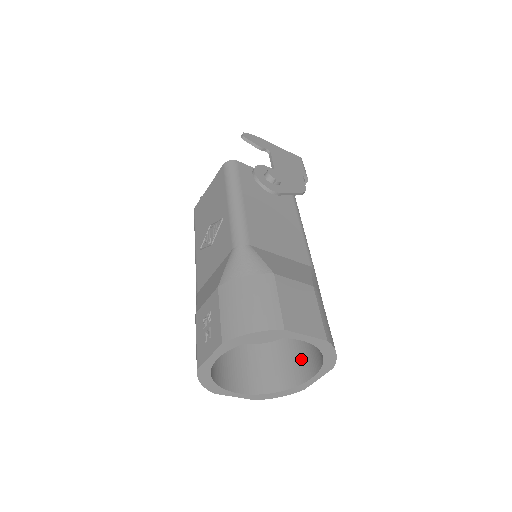
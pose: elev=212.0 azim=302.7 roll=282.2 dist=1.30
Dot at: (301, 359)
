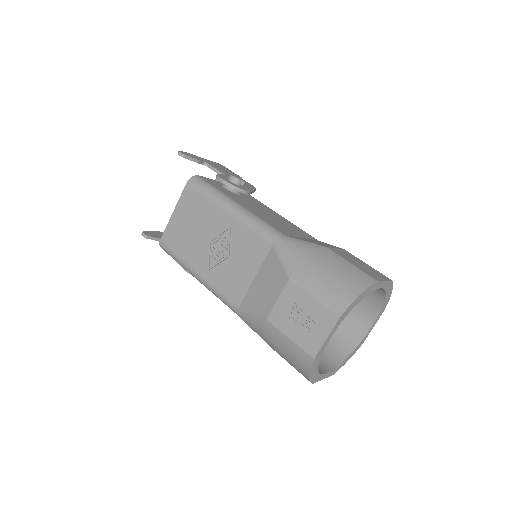
Dot at: (348, 320)
